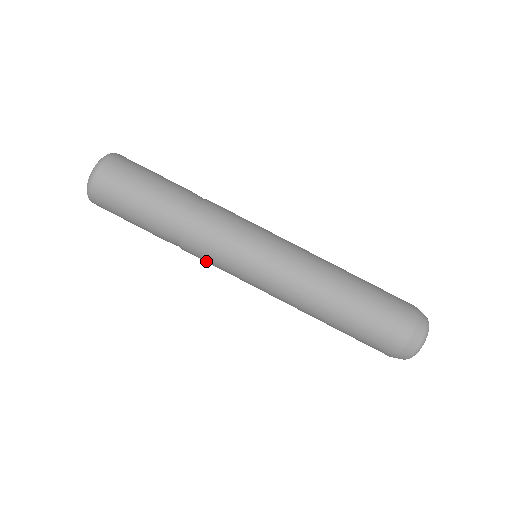
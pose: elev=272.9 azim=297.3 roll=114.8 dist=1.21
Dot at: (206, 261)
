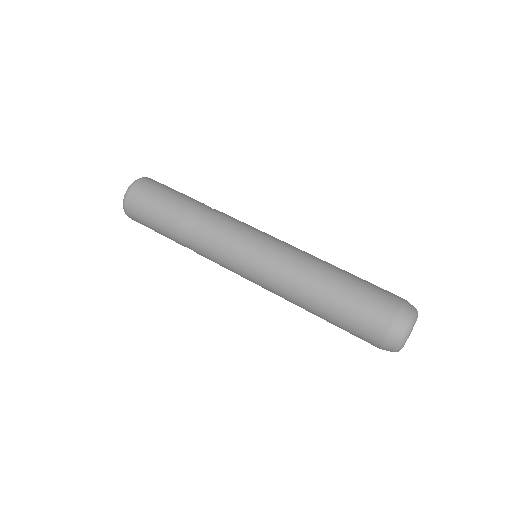
Dot at: (212, 251)
